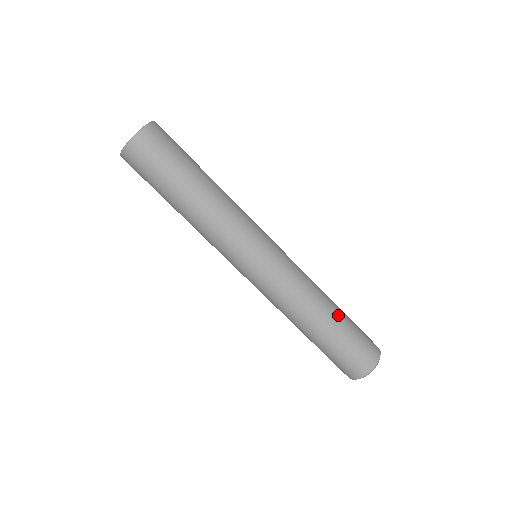
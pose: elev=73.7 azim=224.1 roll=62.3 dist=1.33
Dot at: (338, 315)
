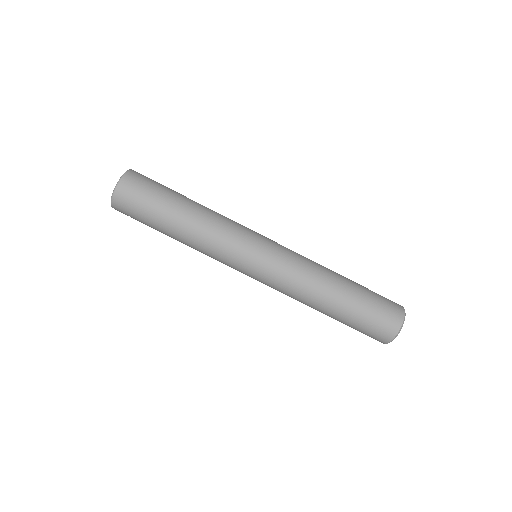
Dot at: (349, 287)
